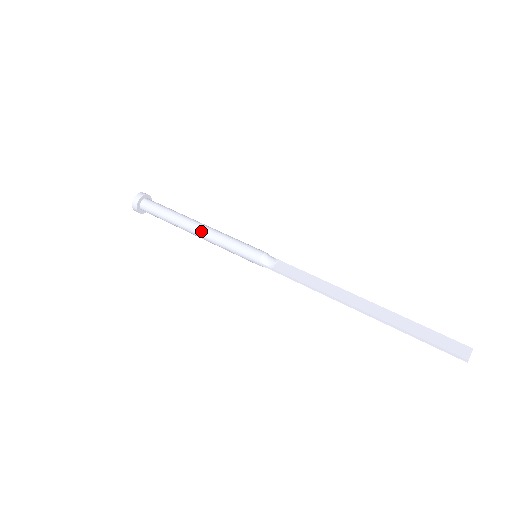
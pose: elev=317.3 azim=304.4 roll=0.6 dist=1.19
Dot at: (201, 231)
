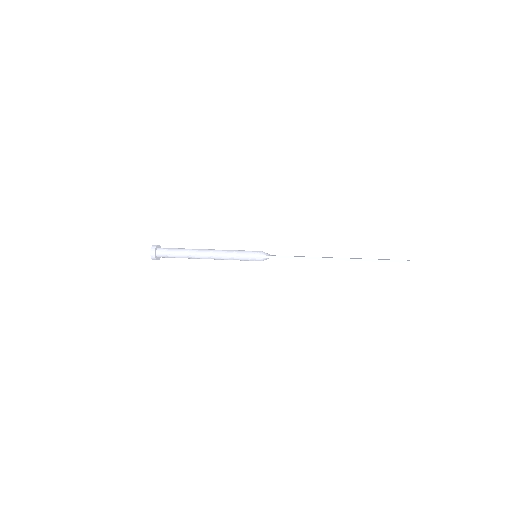
Dot at: (212, 251)
